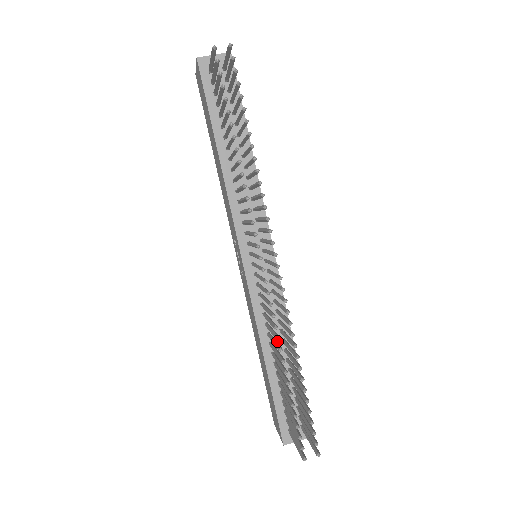
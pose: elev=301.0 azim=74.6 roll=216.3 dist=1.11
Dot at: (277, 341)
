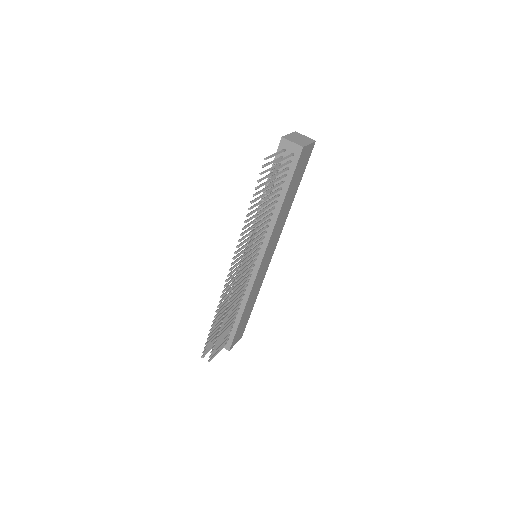
Dot at: occluded
